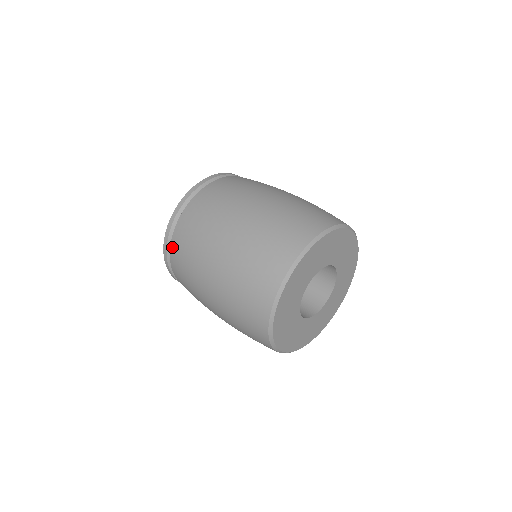
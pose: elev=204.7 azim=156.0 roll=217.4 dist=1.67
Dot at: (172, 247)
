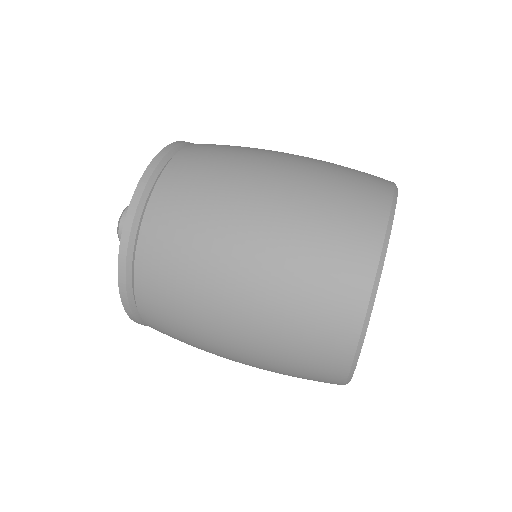
Dot at: (138, 279)
